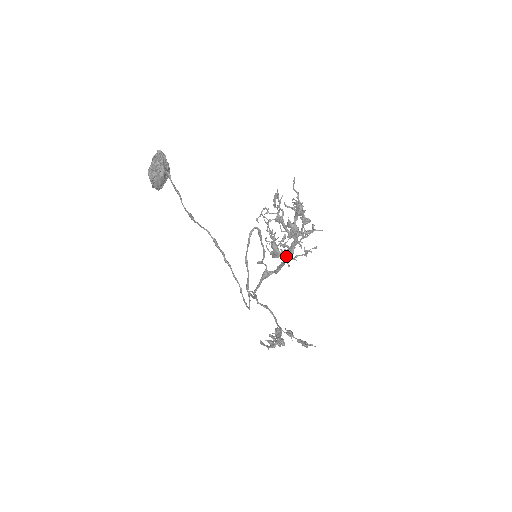
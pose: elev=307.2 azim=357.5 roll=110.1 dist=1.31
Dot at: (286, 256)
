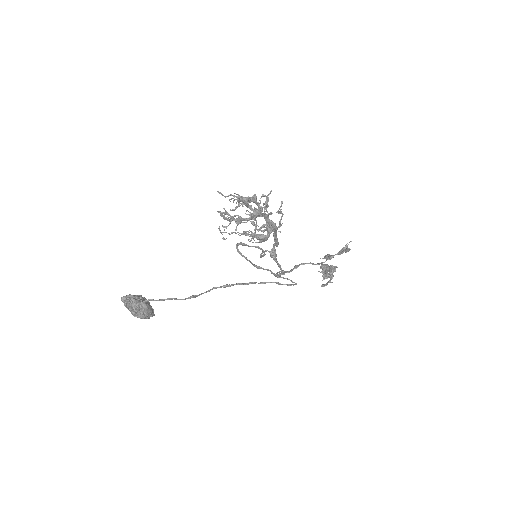
Dot at: occluded
